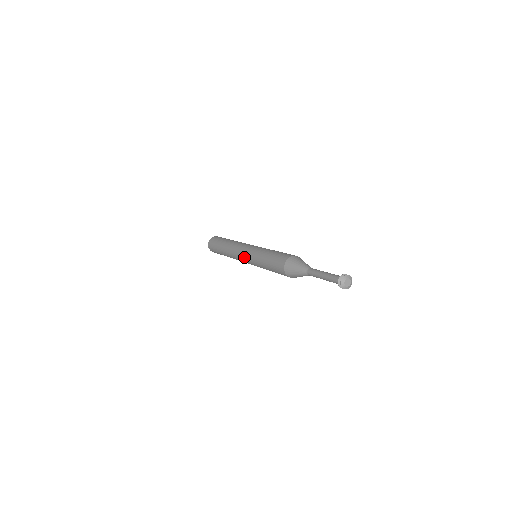
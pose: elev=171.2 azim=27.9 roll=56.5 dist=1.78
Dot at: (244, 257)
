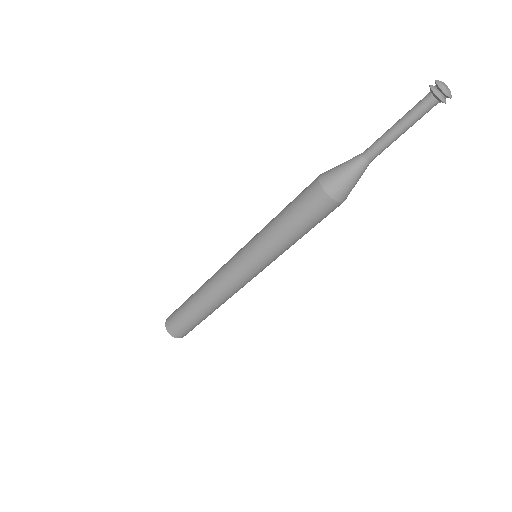
Dot at: (237, 259)
